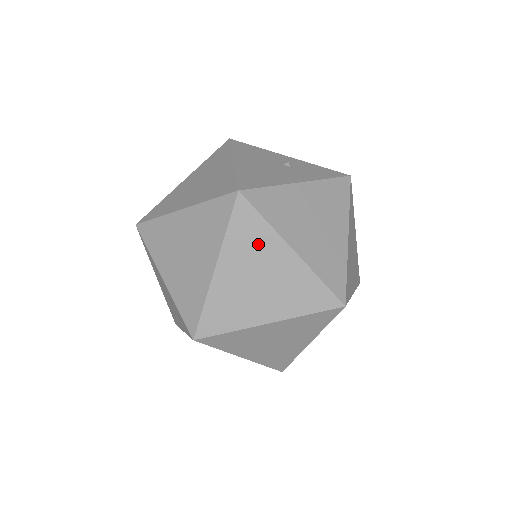
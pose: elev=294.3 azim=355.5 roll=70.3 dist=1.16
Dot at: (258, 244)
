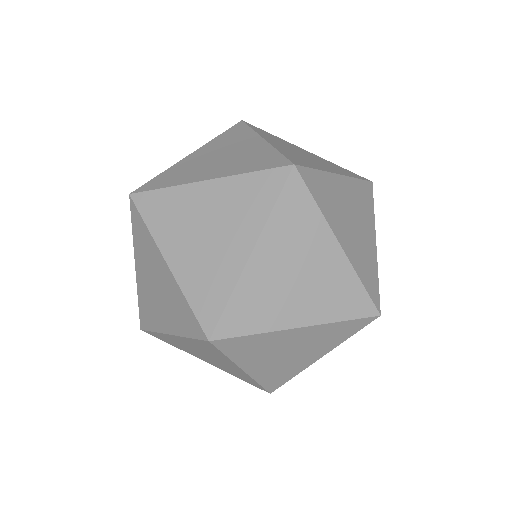
Dot at: (177, 209)
